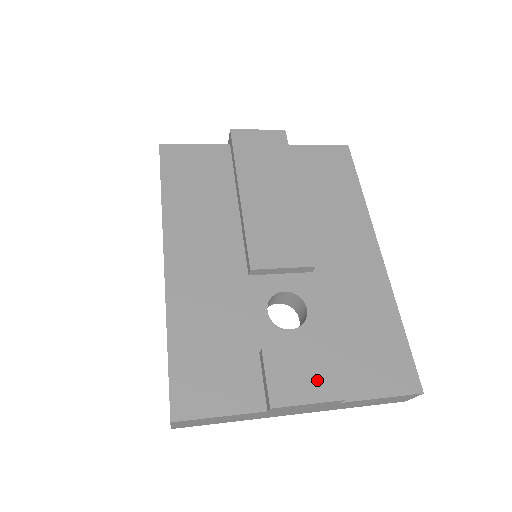
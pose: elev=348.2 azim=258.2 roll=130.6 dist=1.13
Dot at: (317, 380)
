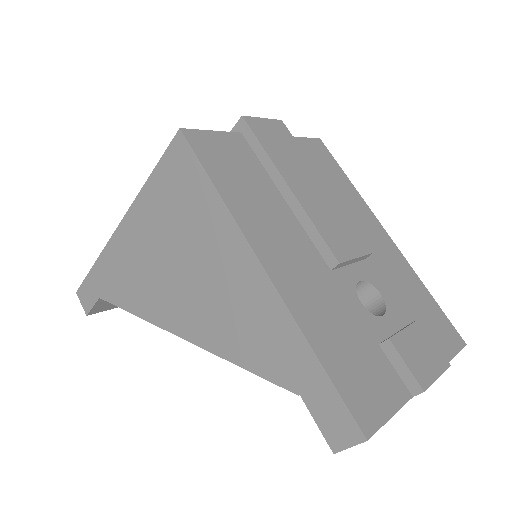
Dot at: (431, 355)
